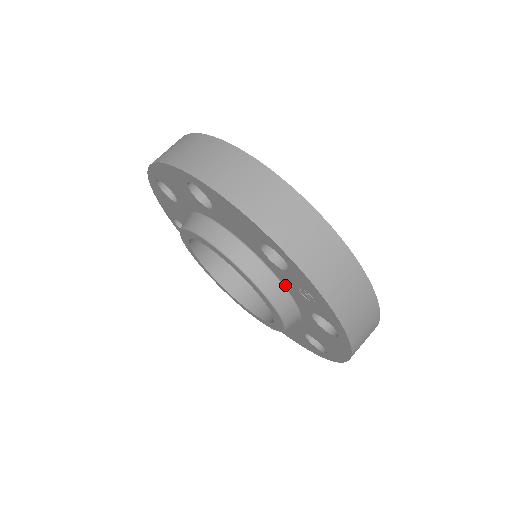
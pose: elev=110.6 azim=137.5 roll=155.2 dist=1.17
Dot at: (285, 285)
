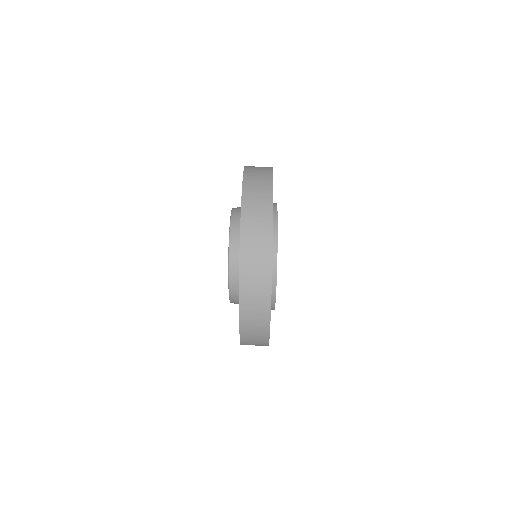
Dot at: occluded
